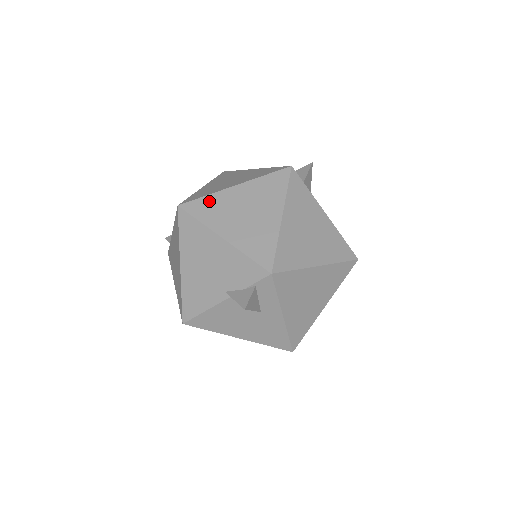
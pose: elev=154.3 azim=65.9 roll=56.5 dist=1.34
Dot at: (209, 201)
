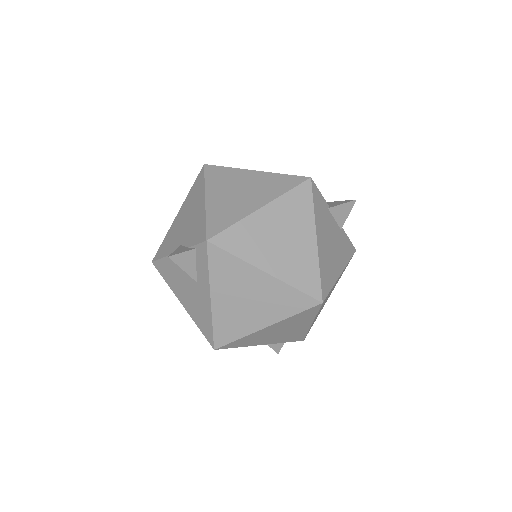
Dot at: (226, 171)
